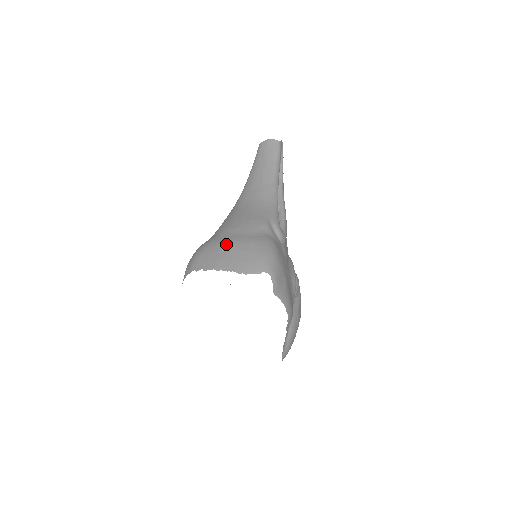
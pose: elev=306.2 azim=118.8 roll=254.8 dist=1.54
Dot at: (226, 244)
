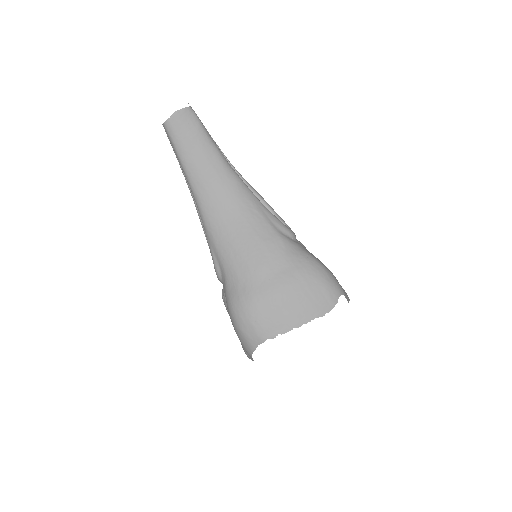
Dot at: (280, 294)
